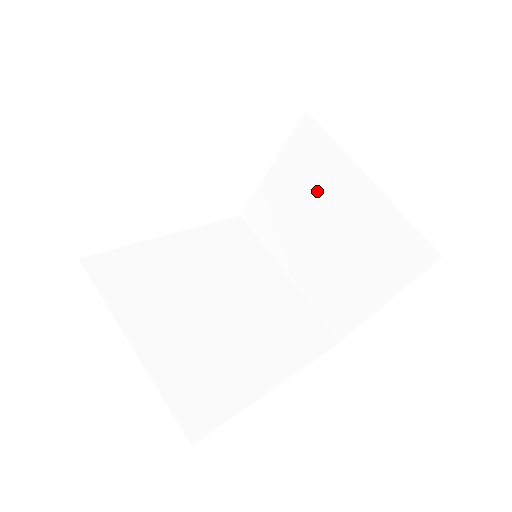
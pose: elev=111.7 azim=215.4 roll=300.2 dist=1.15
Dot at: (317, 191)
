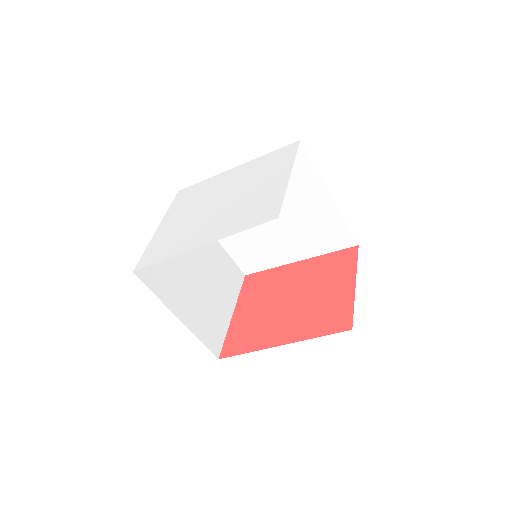
Dot at: occluded
